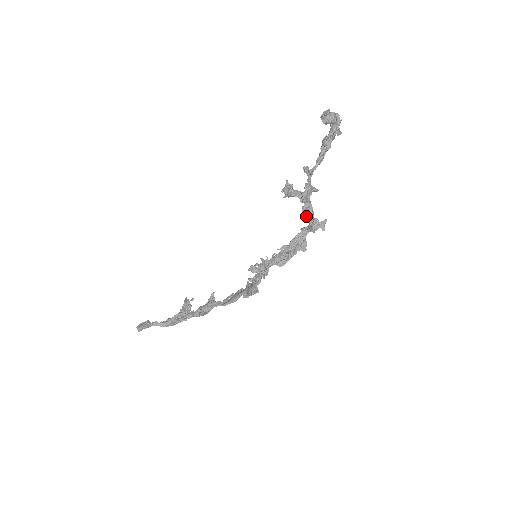
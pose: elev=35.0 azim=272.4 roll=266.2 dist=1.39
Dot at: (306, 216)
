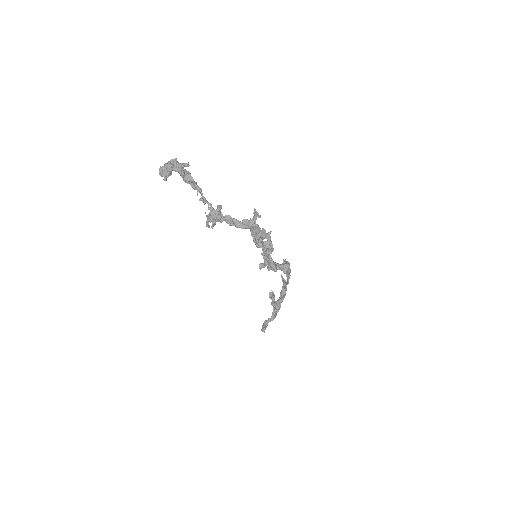
Dot at: (235, 226)
